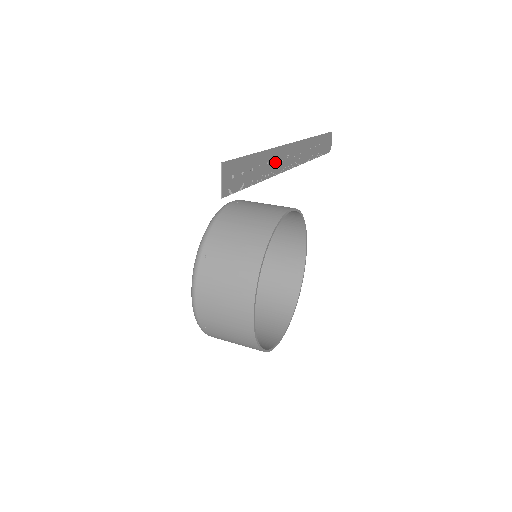
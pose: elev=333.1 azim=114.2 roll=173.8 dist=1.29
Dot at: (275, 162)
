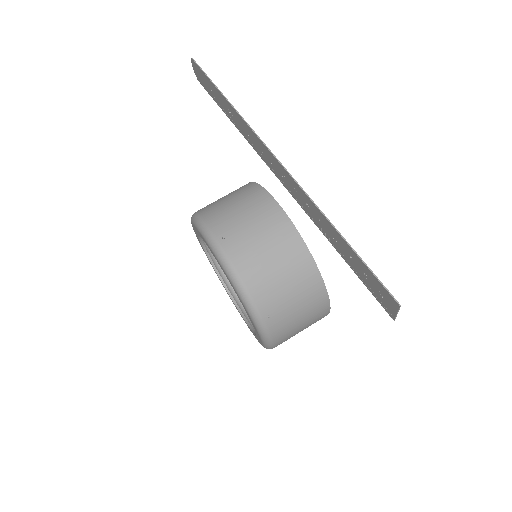
Dot at: (308, 205)
